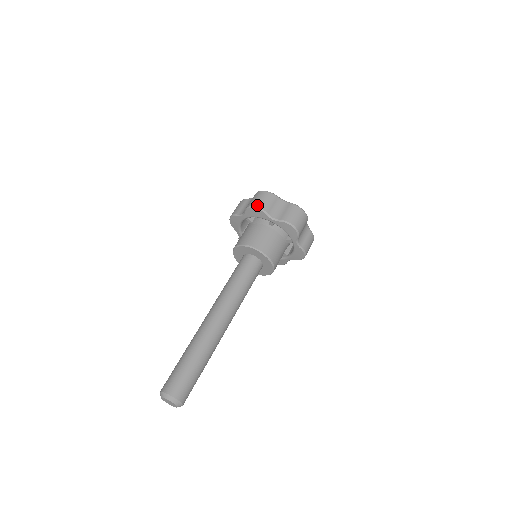
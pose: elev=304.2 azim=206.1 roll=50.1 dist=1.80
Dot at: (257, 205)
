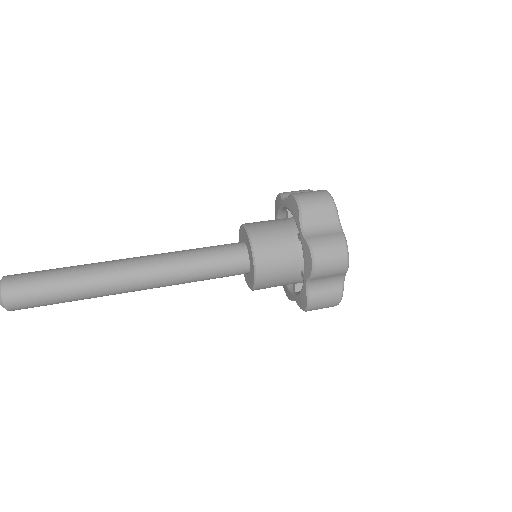
Dot at: (301, 199)
